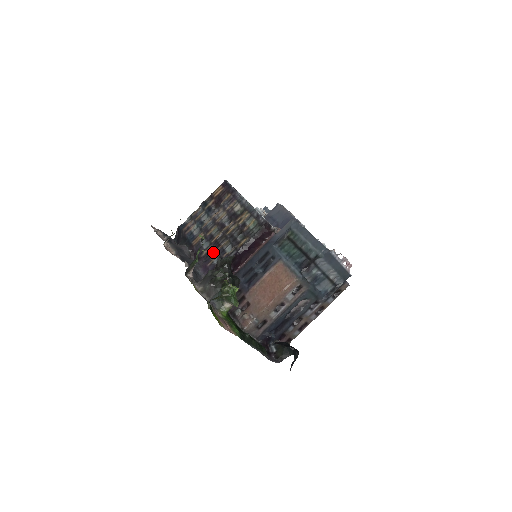
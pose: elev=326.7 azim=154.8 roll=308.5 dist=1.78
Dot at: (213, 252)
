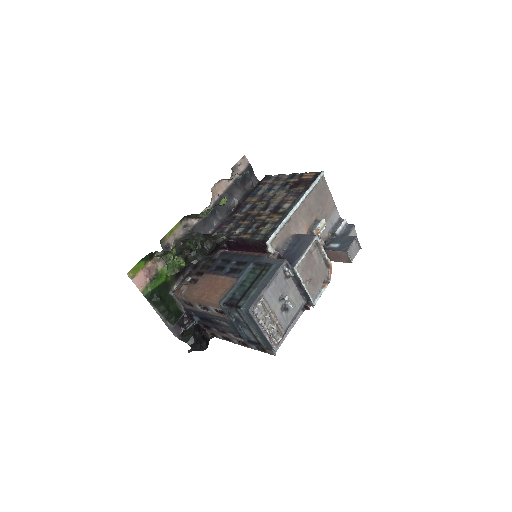
Dot at: (237, 220)
